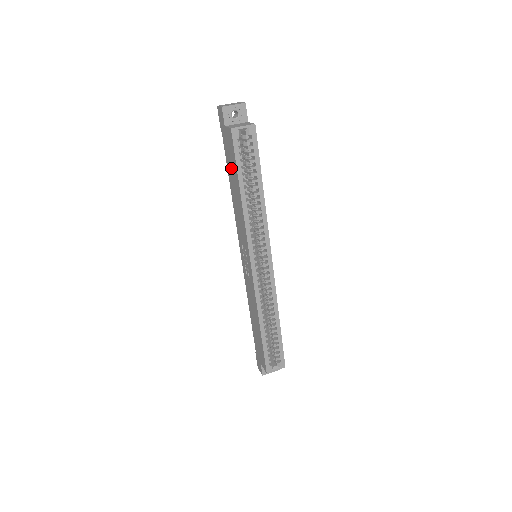
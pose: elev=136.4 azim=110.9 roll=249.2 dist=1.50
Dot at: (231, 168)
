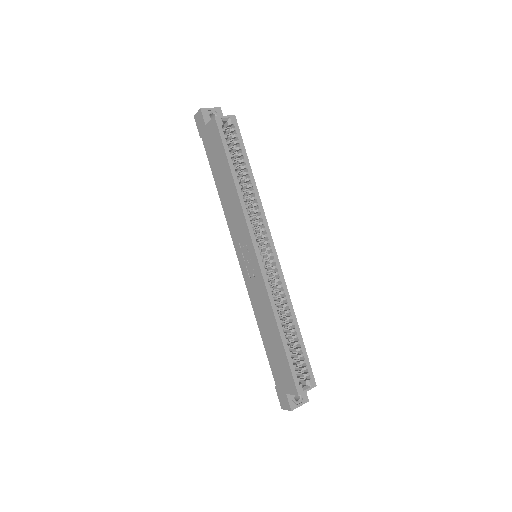
Dot at: (217, 163)
